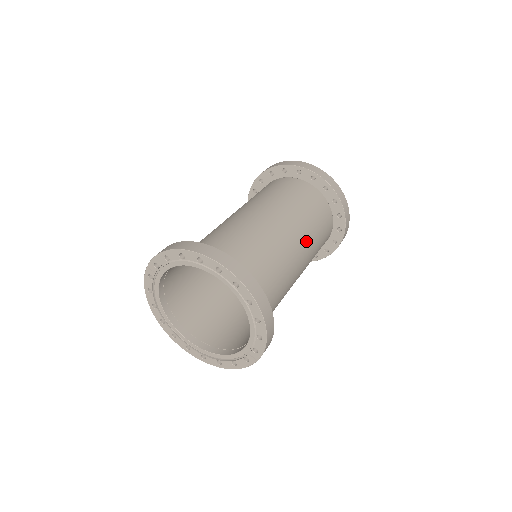
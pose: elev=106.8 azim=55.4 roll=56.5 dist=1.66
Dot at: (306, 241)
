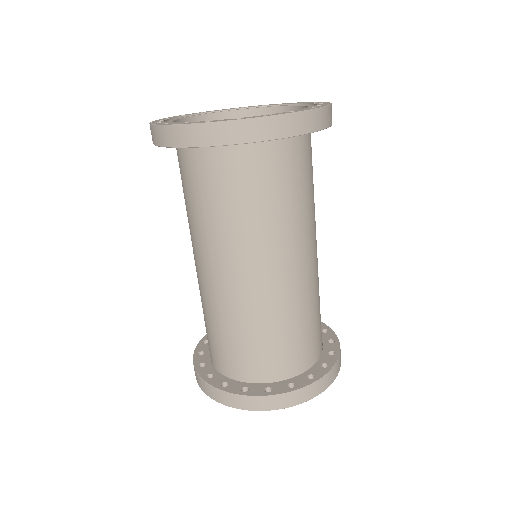
Dot at: (302, 237)
